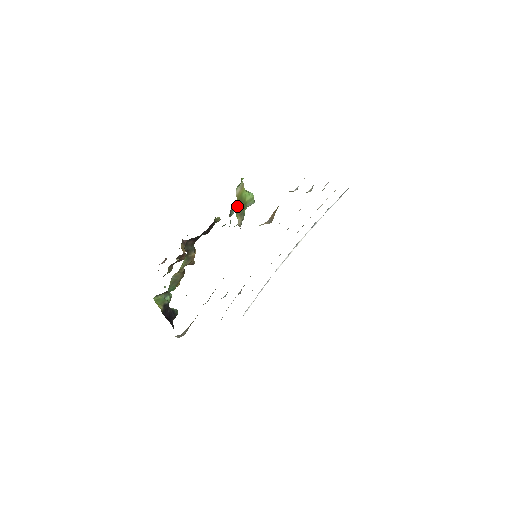
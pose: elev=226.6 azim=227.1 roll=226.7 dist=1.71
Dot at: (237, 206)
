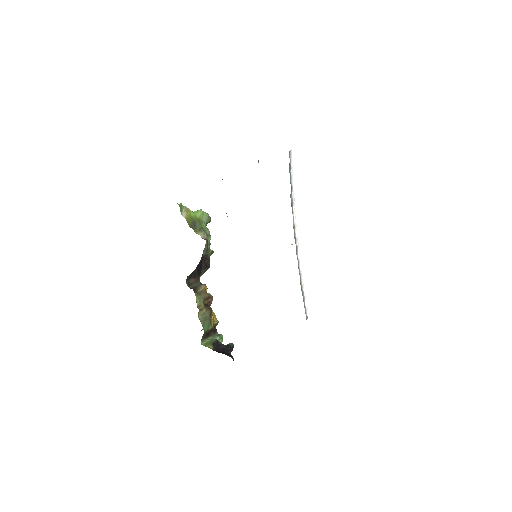
Dot at: (192, 226)
